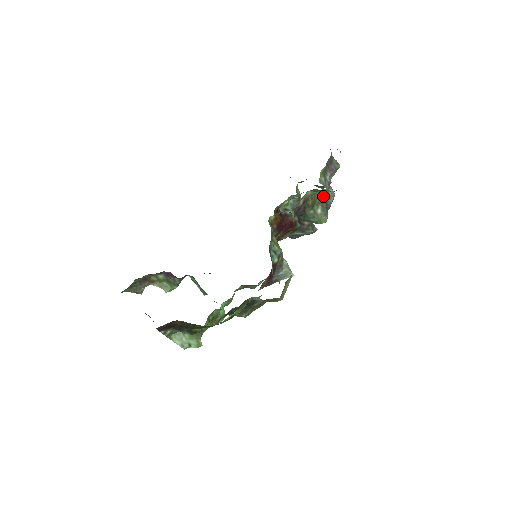
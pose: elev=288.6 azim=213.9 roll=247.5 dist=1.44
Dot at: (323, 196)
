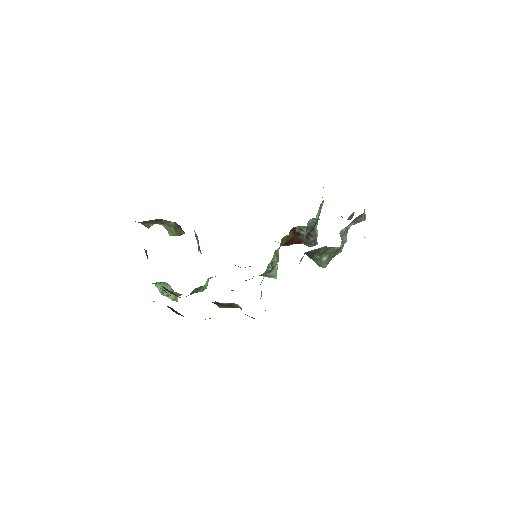
Dot at: (335, 250)
